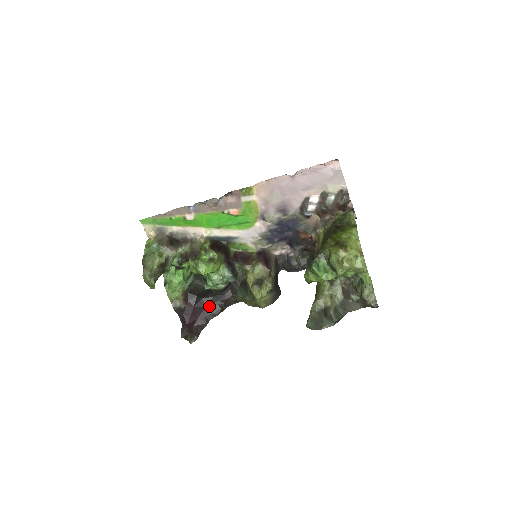
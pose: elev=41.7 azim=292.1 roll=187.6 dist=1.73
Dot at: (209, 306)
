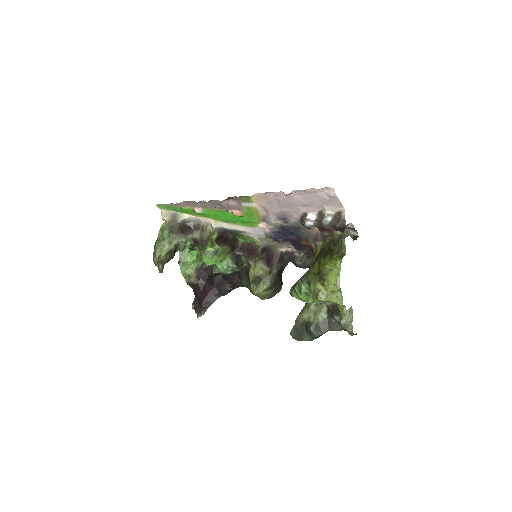
Dot at: (218, 286)
